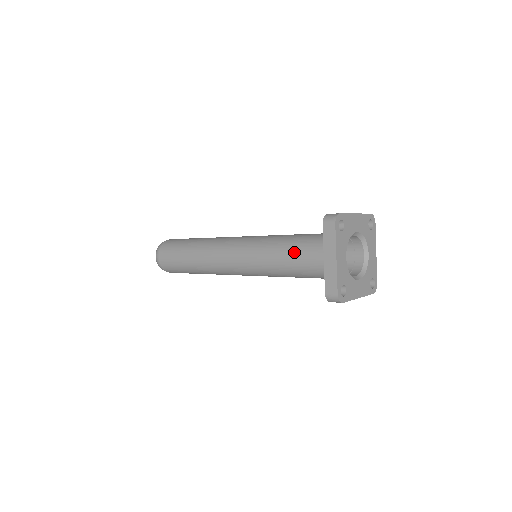
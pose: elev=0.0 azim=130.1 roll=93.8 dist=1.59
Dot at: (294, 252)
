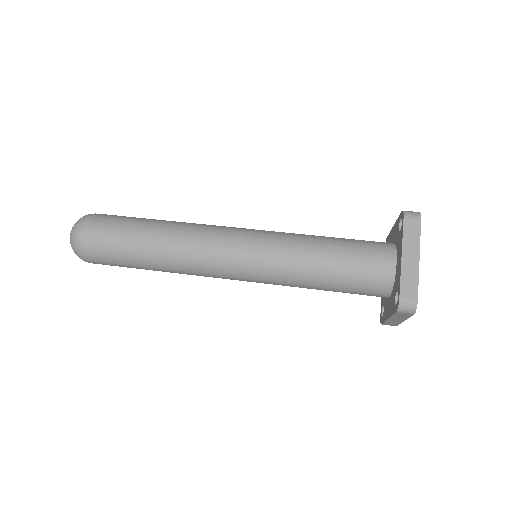
Dot at: (339, 251)
